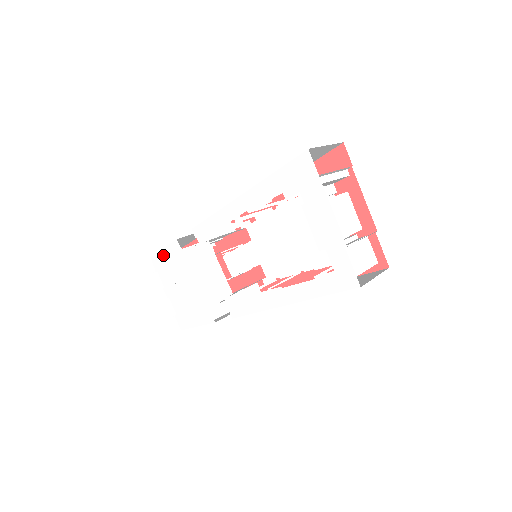
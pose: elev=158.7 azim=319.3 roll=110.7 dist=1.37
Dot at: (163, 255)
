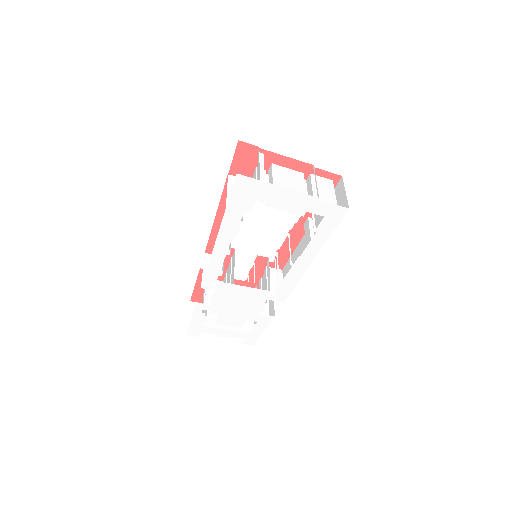
Dot at: (196, 321)
